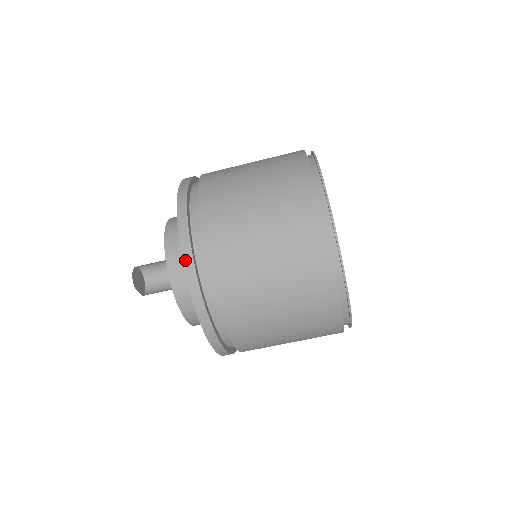
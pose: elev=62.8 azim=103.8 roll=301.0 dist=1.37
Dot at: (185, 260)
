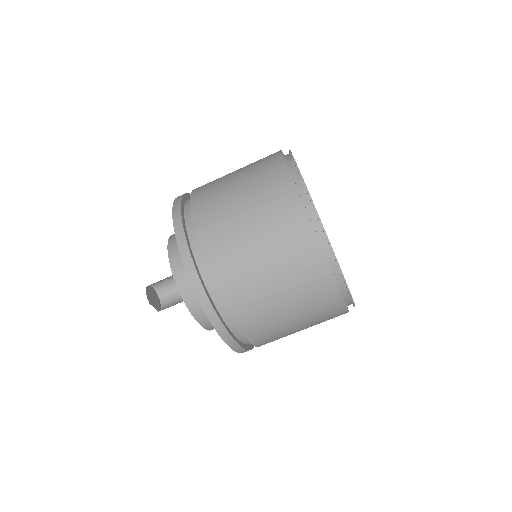
Dot at: (185, 261)
